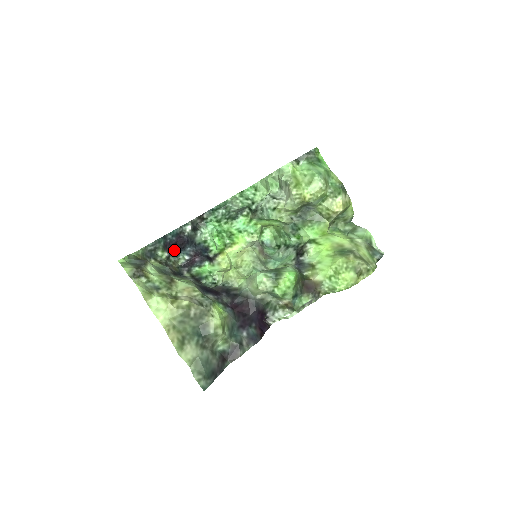
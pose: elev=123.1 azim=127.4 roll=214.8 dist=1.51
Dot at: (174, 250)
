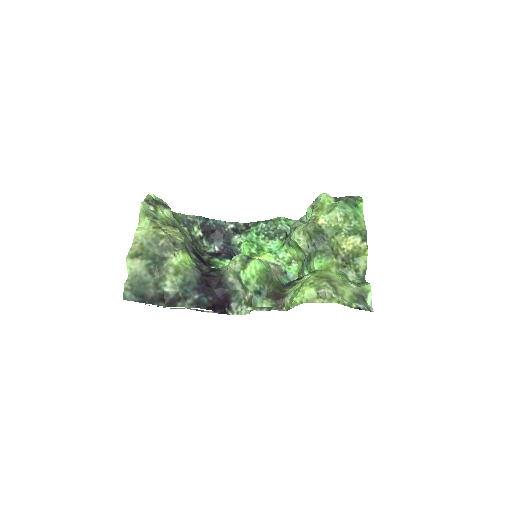
Dot at: (210, 236)
